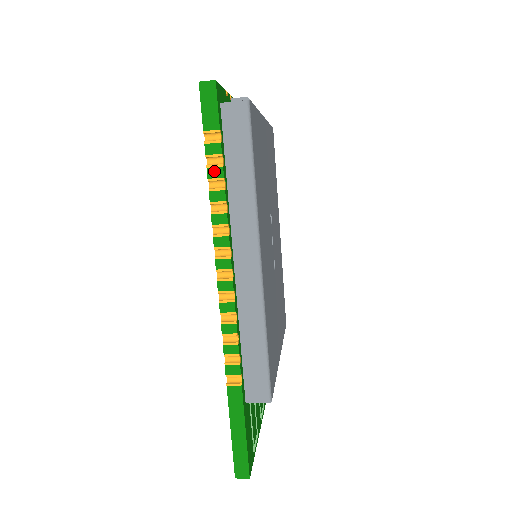
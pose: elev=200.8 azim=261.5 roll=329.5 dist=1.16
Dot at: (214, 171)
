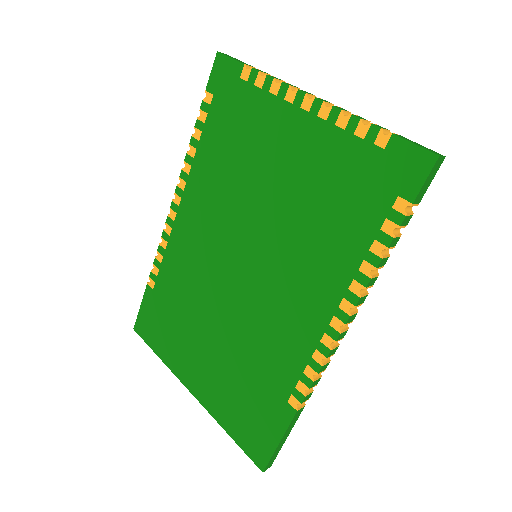
Dot at: (395, 241)
